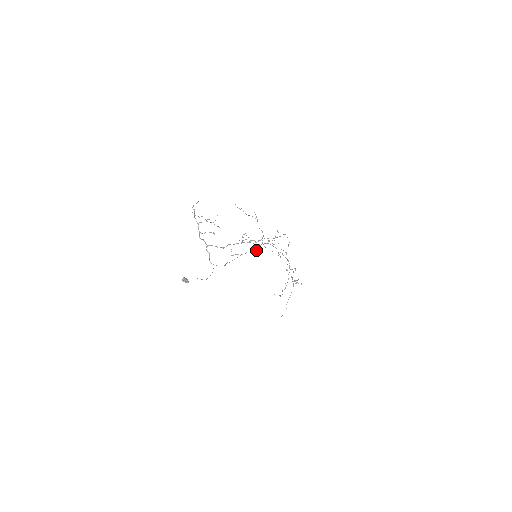
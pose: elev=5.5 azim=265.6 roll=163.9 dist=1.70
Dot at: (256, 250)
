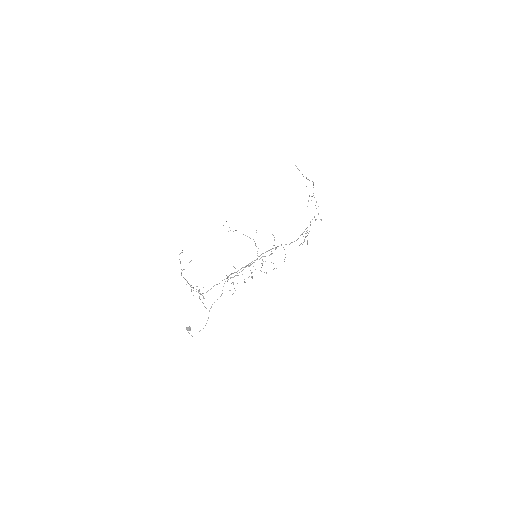
Dot at: occluded
